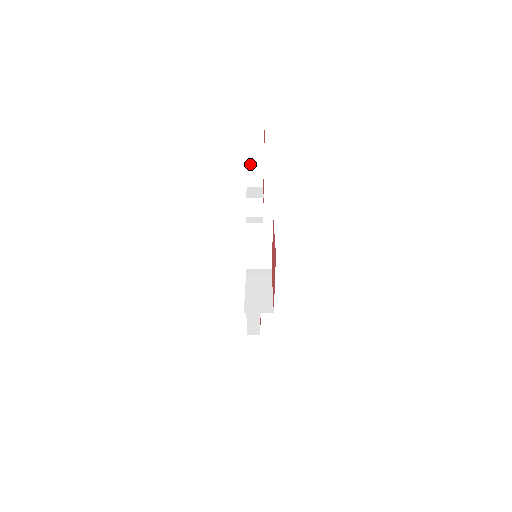
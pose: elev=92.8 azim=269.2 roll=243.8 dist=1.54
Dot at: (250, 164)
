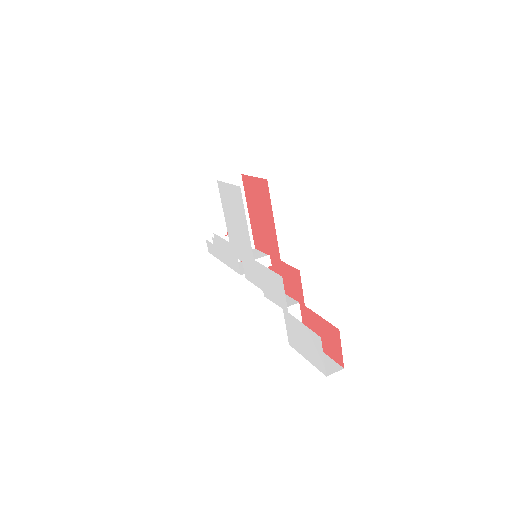
Dot at: occluded
